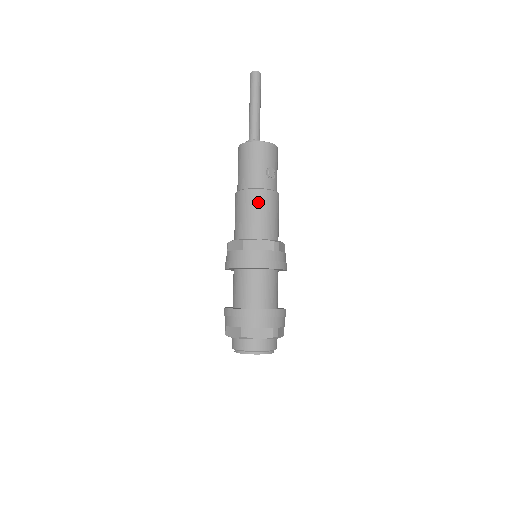
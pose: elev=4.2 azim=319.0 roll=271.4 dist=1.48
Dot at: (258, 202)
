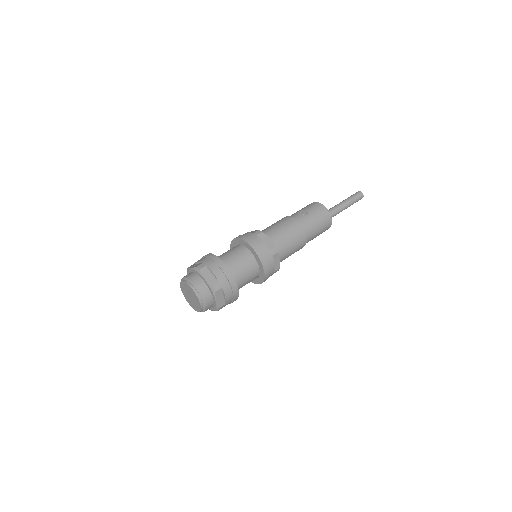
Dot at: (278, 221)
